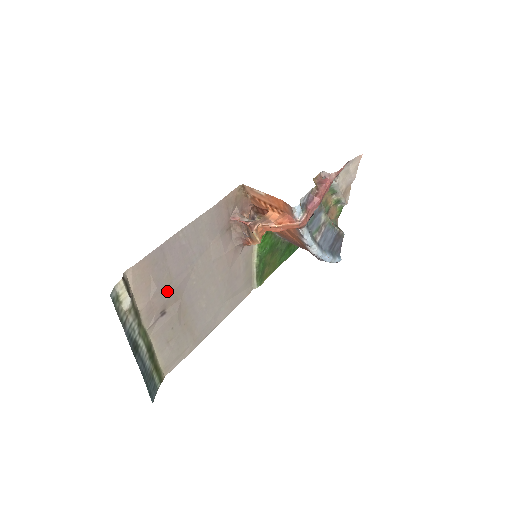
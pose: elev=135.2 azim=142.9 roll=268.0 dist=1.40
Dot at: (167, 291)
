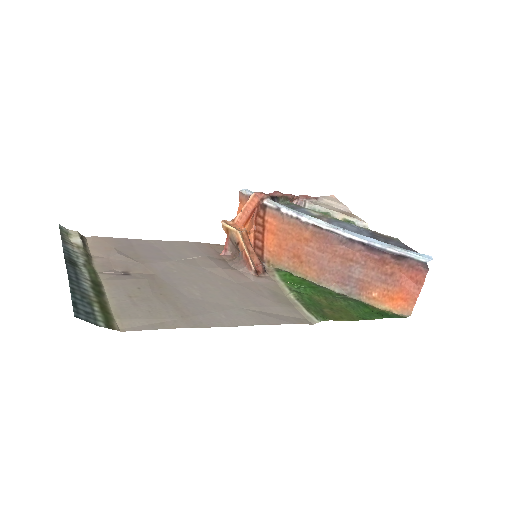
Dot at: (132, 261)
